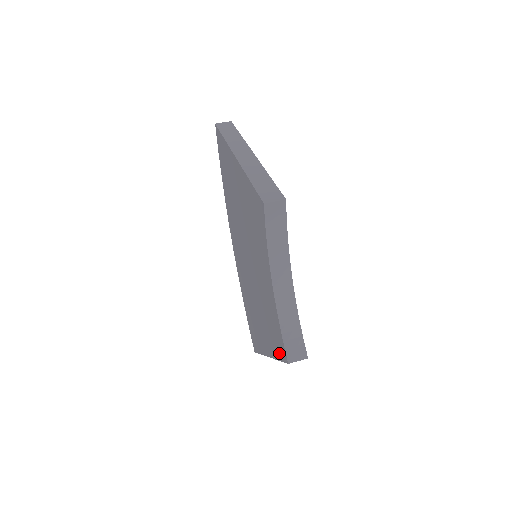
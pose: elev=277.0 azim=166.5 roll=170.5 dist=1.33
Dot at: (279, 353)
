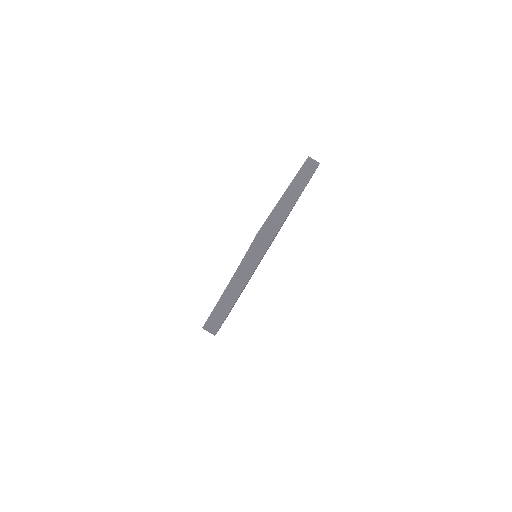
Dot at: occluded
